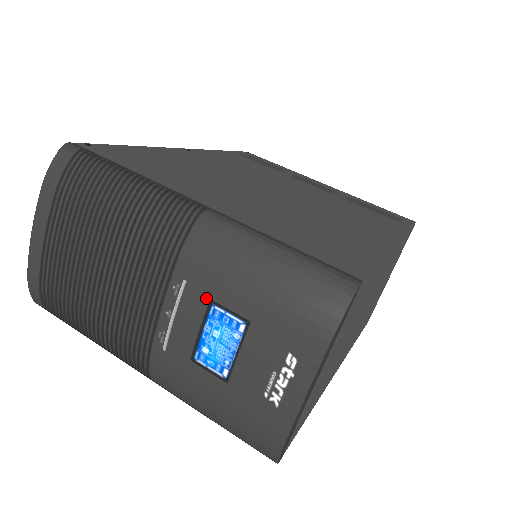
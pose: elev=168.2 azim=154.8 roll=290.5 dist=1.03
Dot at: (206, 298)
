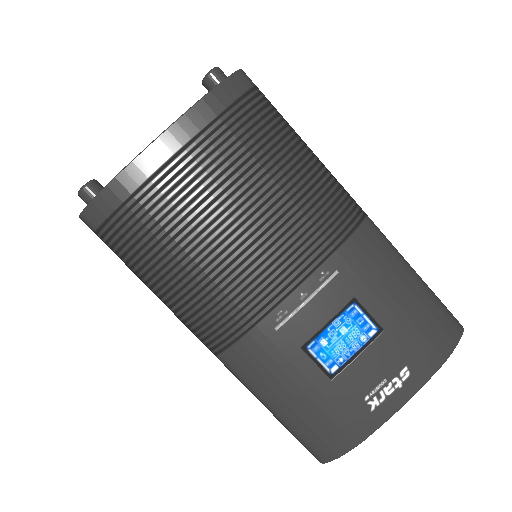
Dot at: (351, 295)
